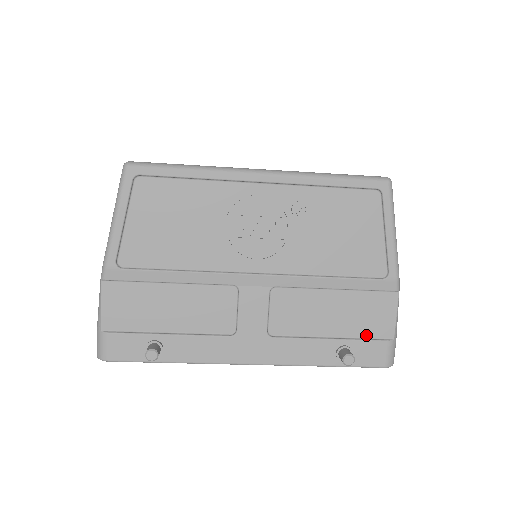
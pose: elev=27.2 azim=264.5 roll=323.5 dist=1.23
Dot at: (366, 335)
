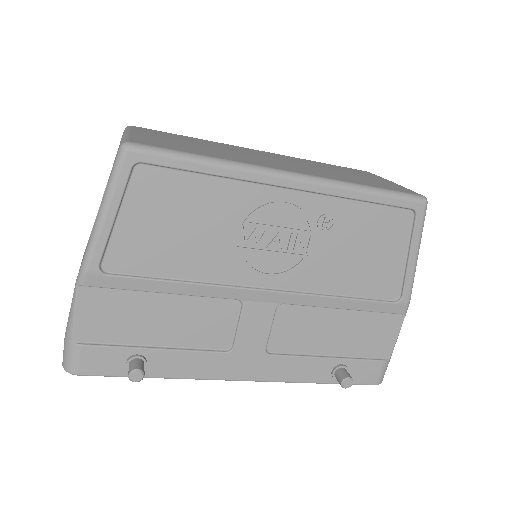
Dot at: (364, 354)
